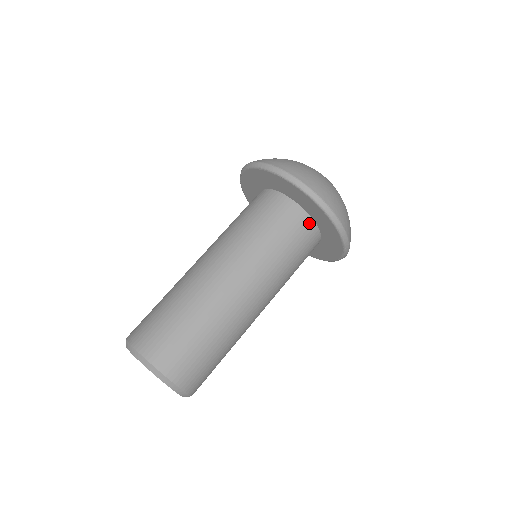
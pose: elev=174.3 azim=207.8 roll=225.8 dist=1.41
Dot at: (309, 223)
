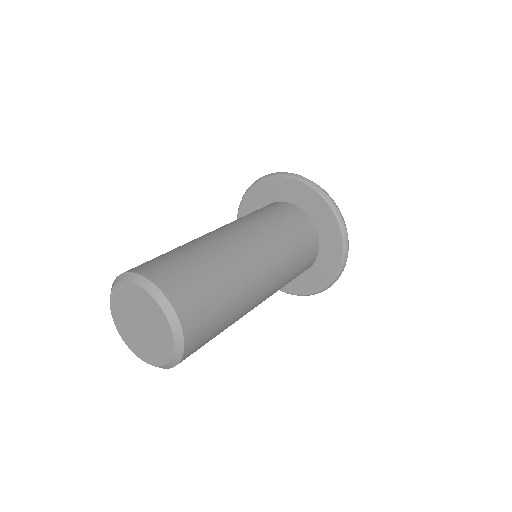
Dot at: (314, 233)
